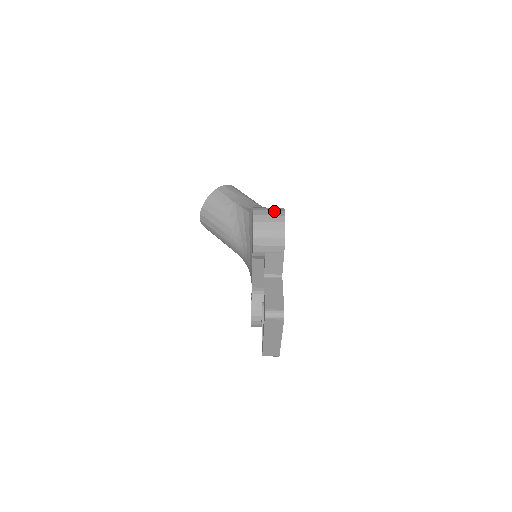
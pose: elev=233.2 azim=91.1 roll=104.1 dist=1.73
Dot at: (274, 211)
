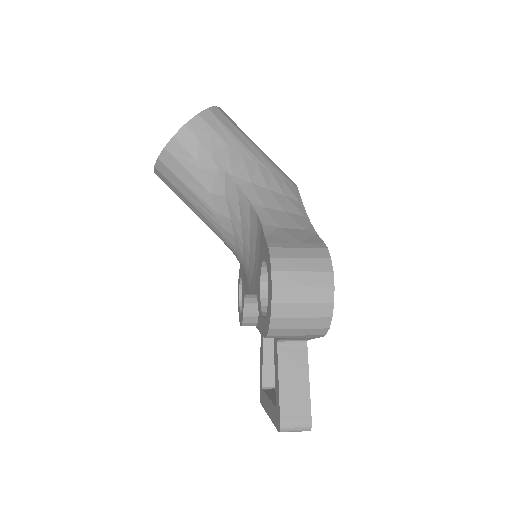
Dot at: (313, 274)
